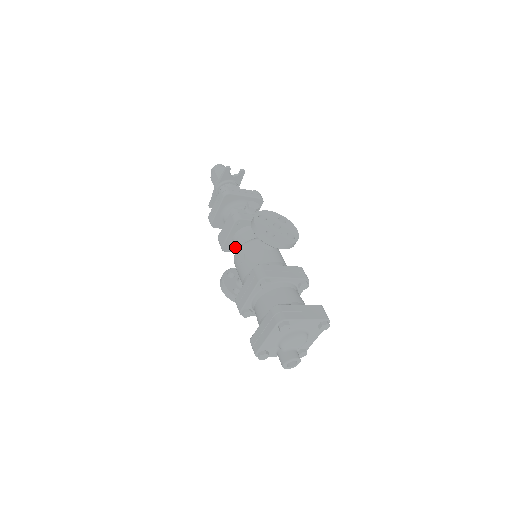
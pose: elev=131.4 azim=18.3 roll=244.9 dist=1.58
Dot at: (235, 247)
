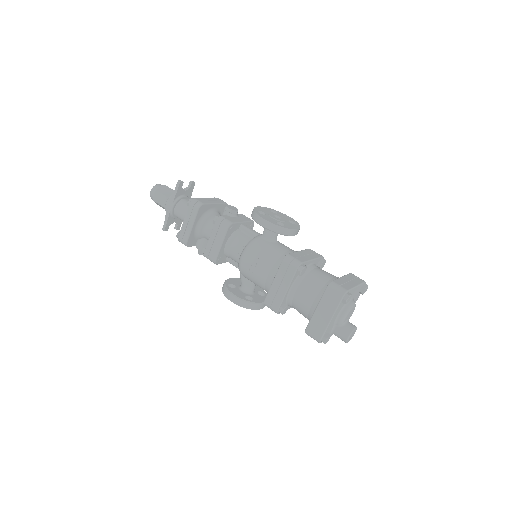
Dot at: (225, 257)
